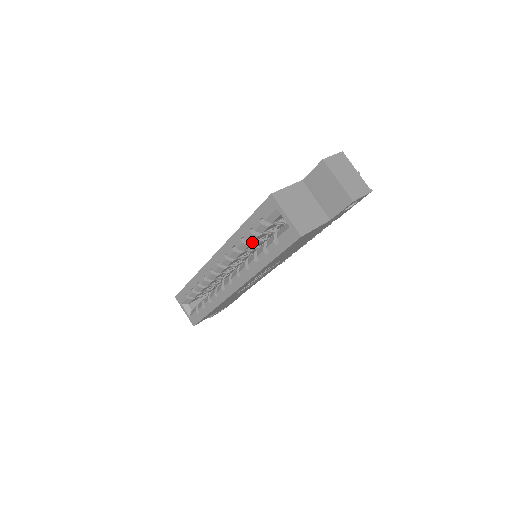
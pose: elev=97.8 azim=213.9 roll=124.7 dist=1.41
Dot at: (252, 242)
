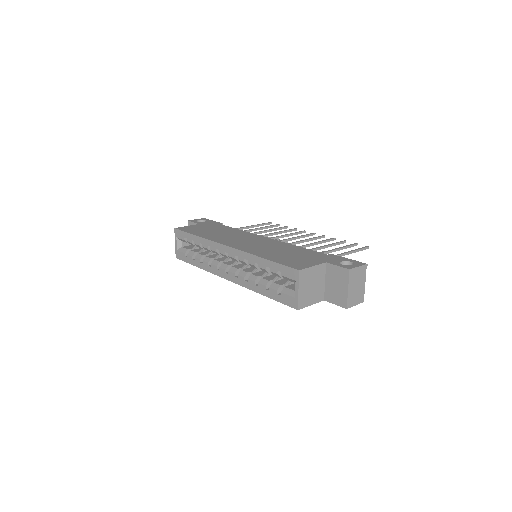
Dot at: occluded
